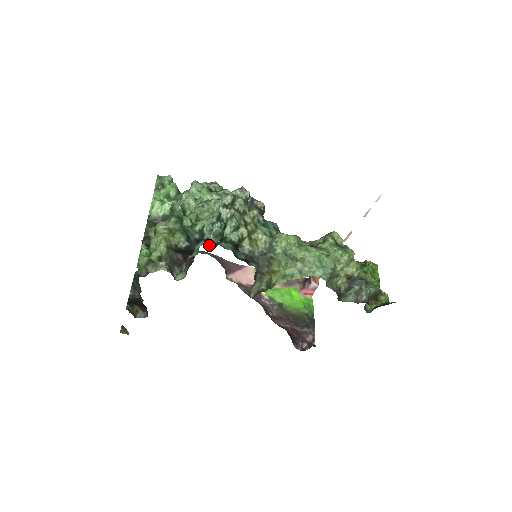
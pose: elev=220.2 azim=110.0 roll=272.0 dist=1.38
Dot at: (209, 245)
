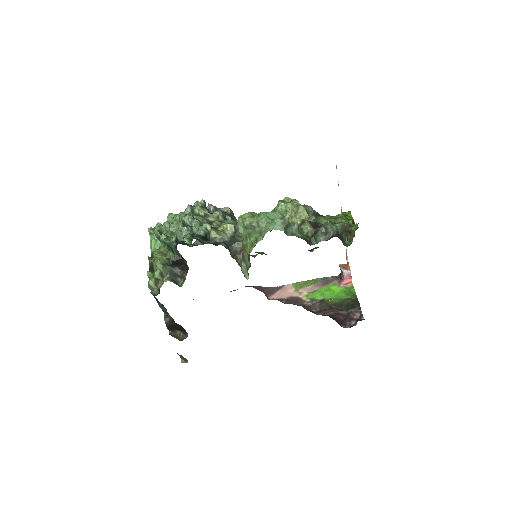
Dot at: occluded
